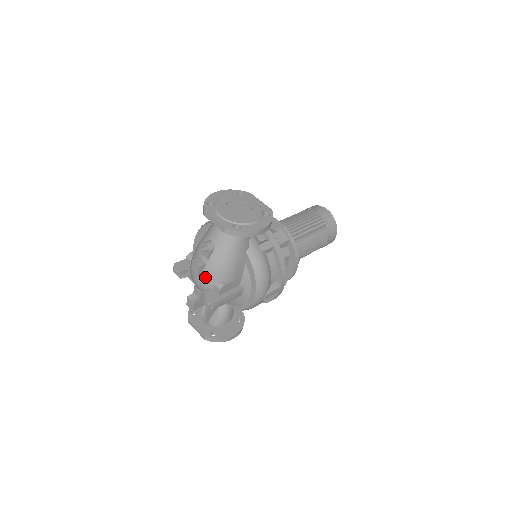
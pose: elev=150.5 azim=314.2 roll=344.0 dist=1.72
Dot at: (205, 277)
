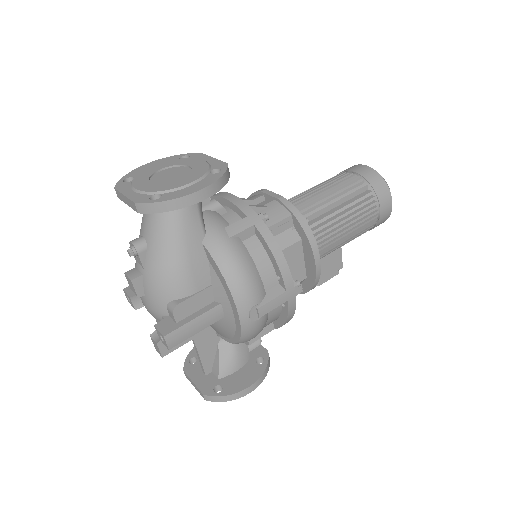
Dot at: (149, 297)
